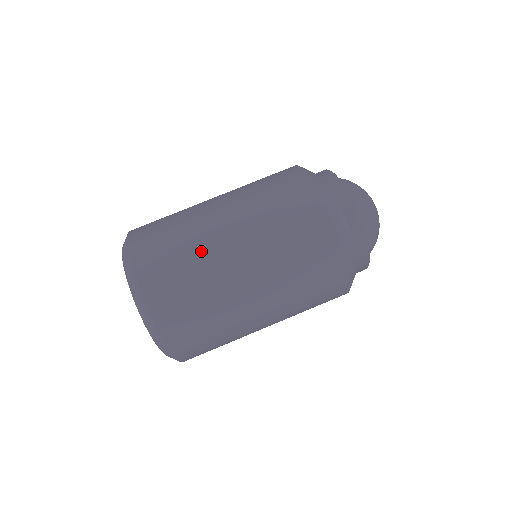
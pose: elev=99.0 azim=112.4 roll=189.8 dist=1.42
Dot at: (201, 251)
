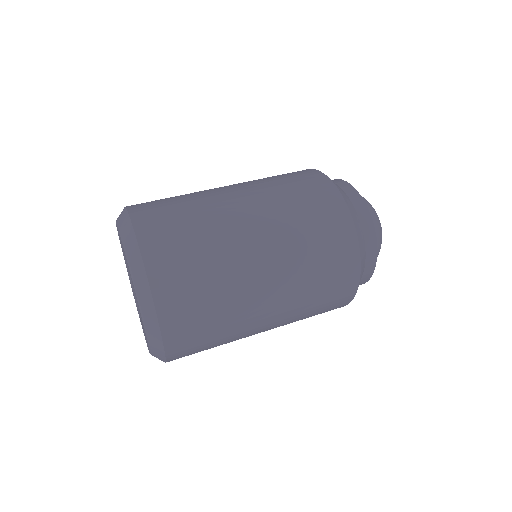
Dot at: (210, 215)
